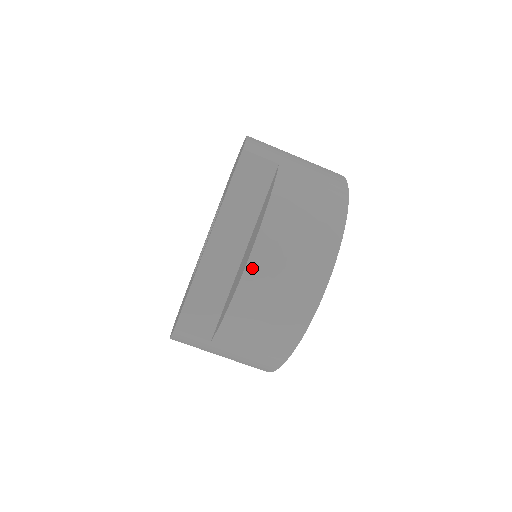
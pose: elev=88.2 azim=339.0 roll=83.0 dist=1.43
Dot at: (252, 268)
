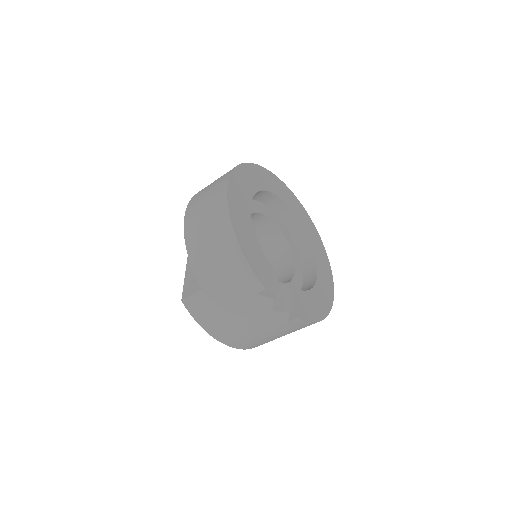
Dot at: (187, 219)
